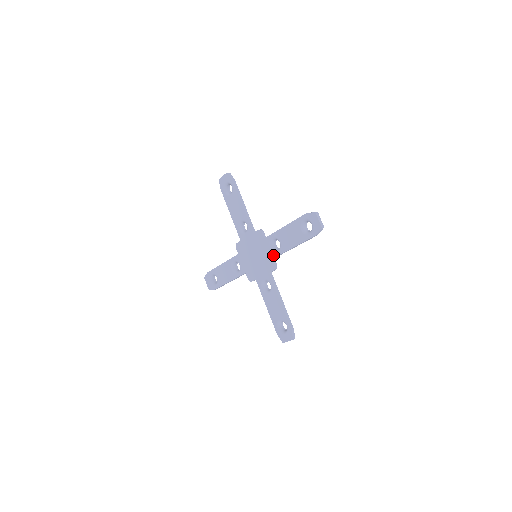
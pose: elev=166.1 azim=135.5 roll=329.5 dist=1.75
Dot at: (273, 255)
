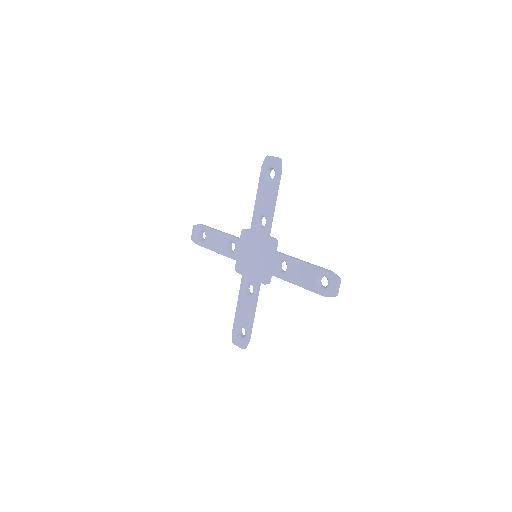
Dot at: (265, 232)
